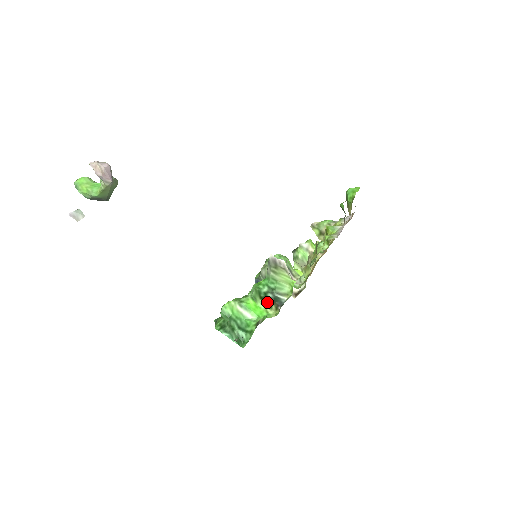
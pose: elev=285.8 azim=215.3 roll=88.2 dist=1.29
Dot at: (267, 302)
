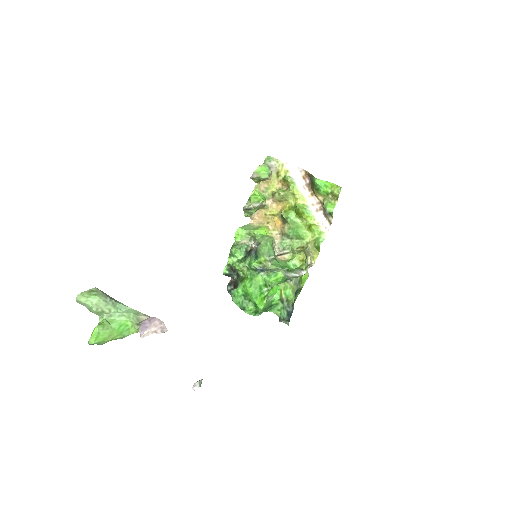
Dot at: occluded
